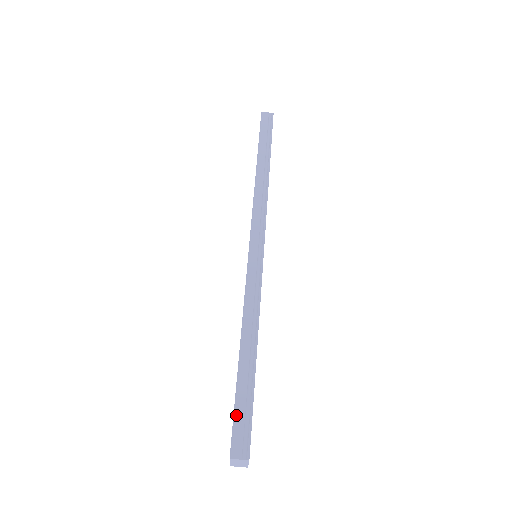
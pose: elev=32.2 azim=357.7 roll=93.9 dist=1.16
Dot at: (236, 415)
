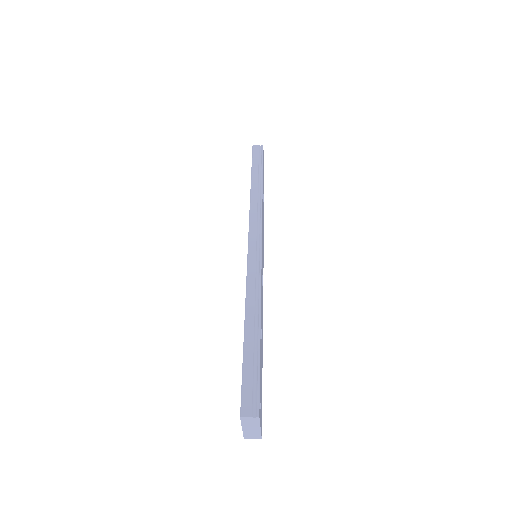
Dot at: (244, 379)
